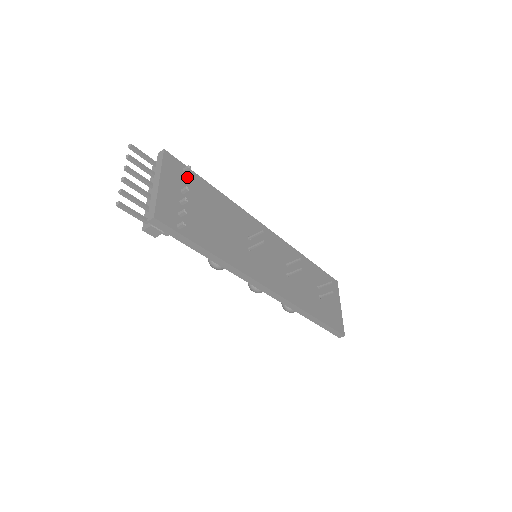
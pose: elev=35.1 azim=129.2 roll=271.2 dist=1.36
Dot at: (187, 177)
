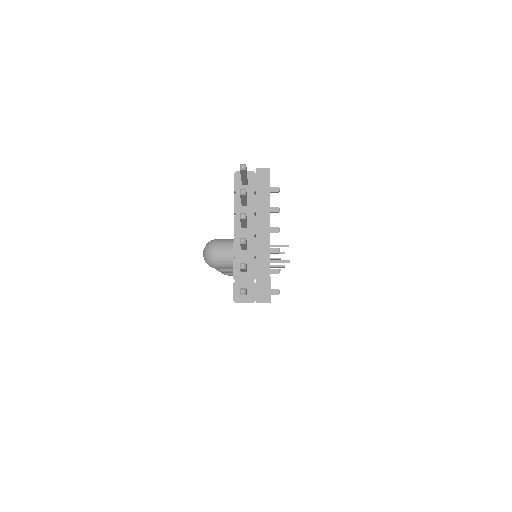
Dot at: (279, 210)
